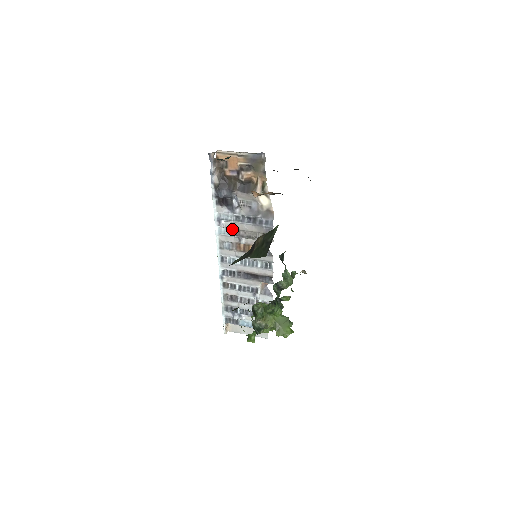
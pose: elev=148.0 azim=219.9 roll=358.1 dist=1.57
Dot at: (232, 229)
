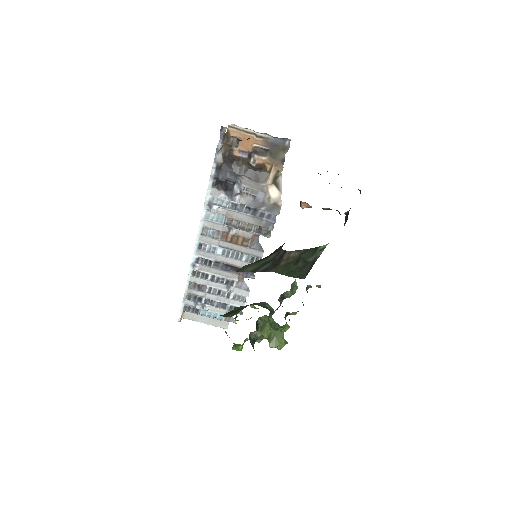
Dot at: (223, 216)
